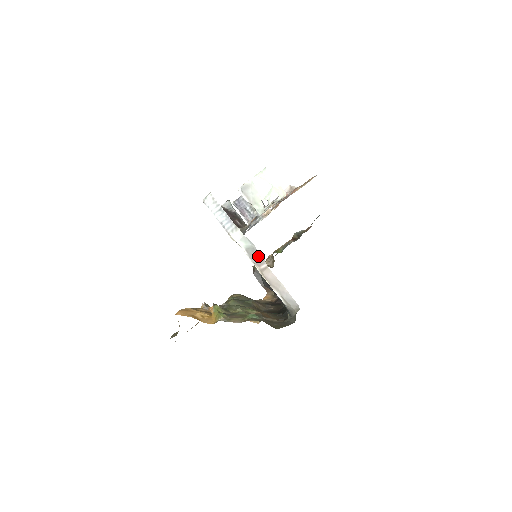
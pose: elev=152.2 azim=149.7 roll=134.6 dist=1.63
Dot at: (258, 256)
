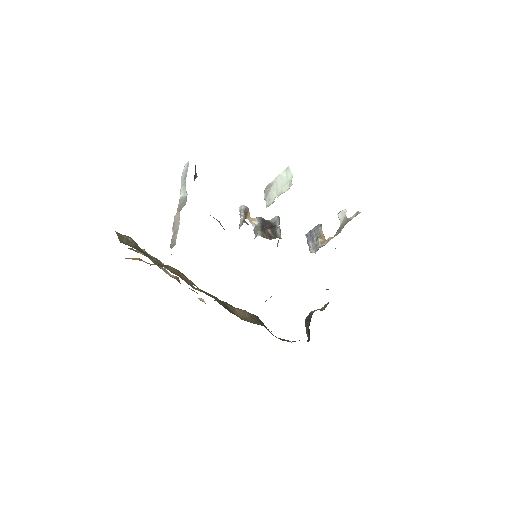
Dot at: (183, 204)
